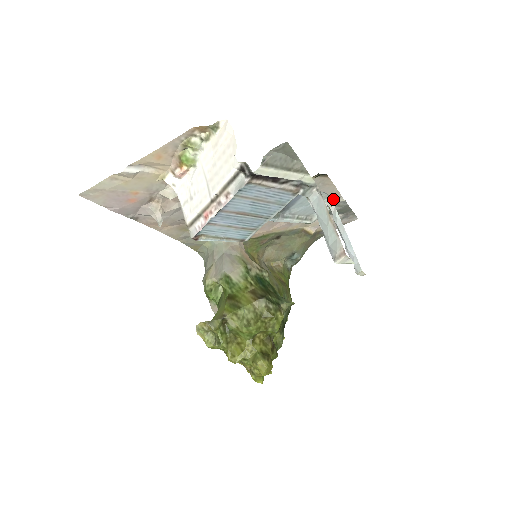
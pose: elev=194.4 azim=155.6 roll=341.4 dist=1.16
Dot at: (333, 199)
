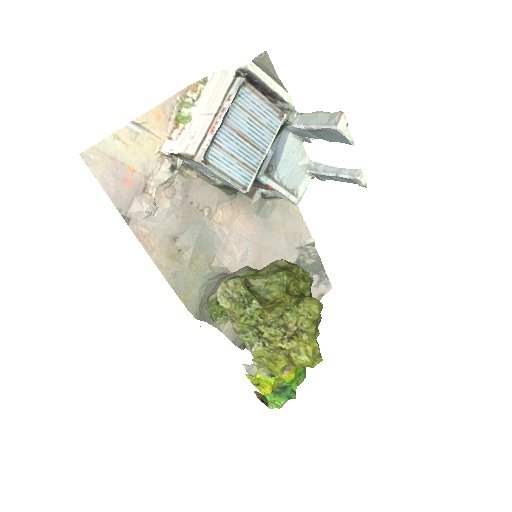
Dot at: (304, 241)
